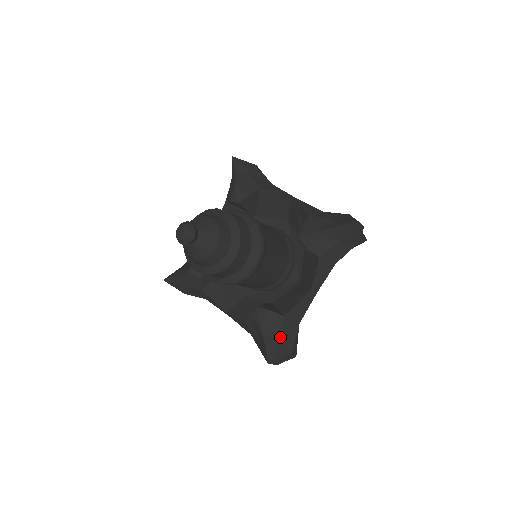
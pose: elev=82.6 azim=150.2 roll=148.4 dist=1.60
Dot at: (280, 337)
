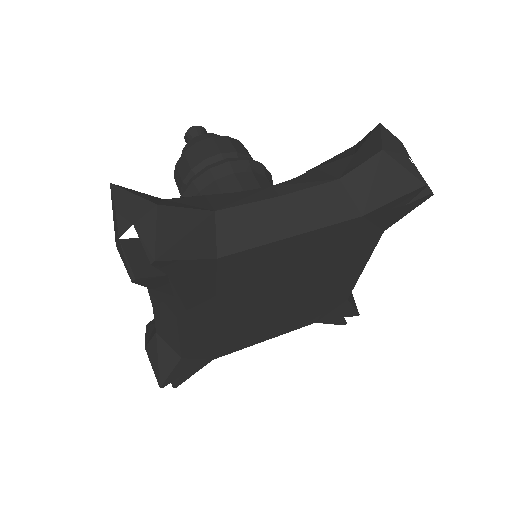
Dot at: (168, 200)
